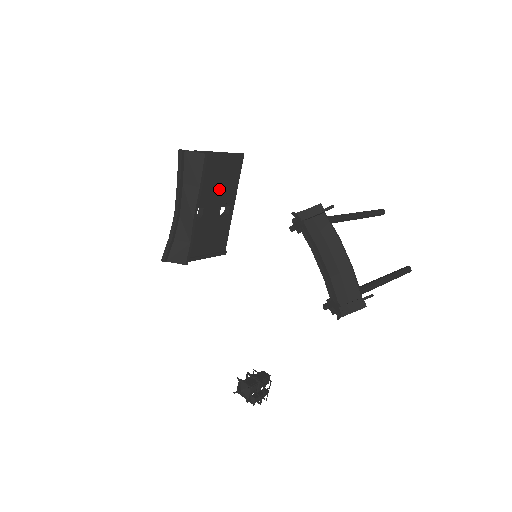
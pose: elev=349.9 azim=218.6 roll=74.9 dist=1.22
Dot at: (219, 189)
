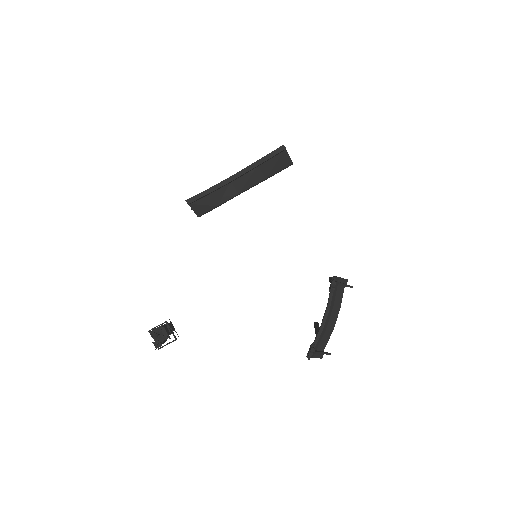
Dot at: occluded
